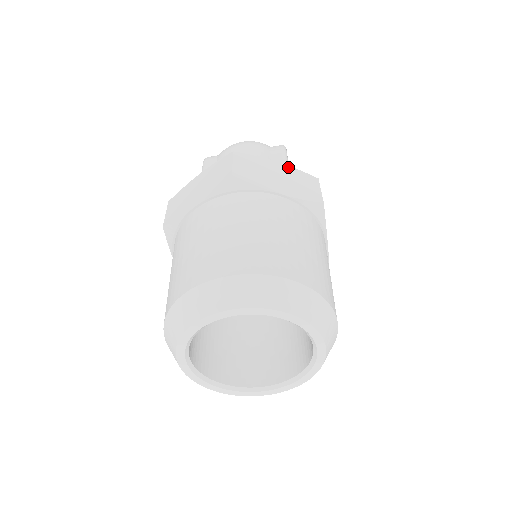
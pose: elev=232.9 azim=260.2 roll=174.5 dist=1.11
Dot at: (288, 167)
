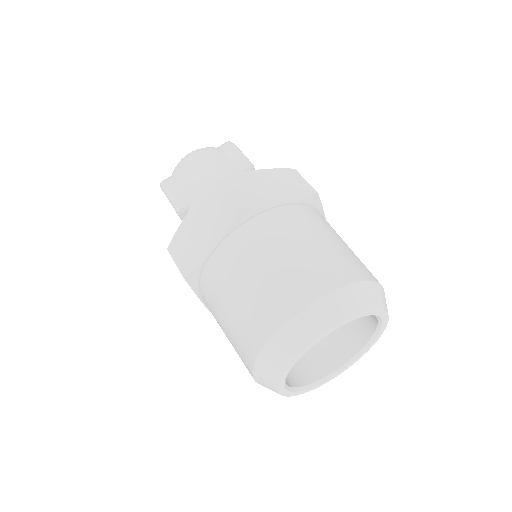
Dot at: (267, 171)
